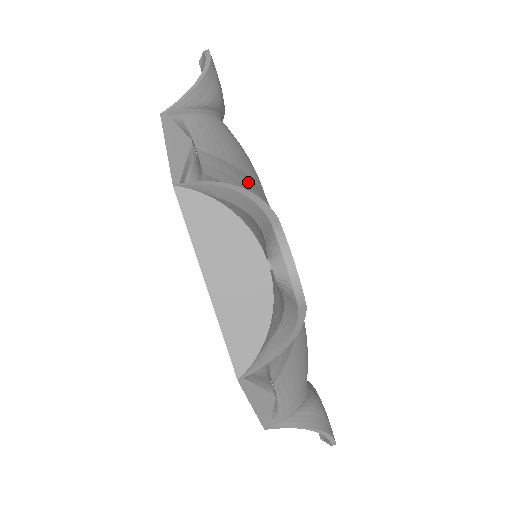
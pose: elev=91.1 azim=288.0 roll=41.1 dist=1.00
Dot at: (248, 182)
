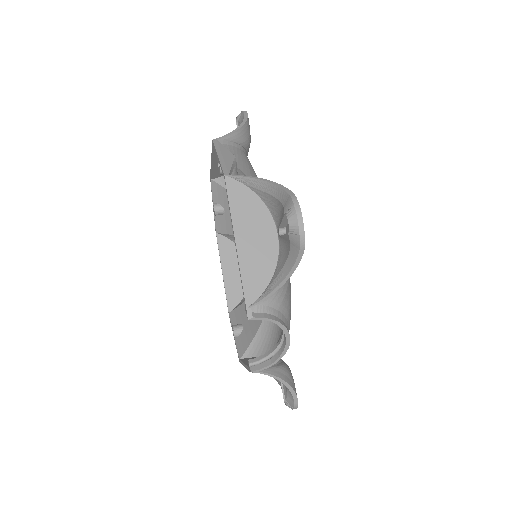
Dot at: occluded
